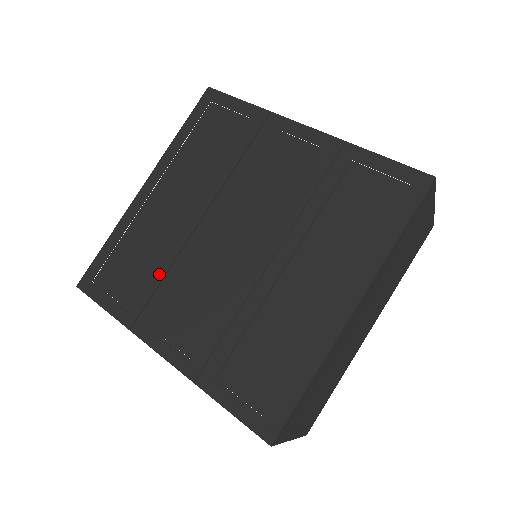
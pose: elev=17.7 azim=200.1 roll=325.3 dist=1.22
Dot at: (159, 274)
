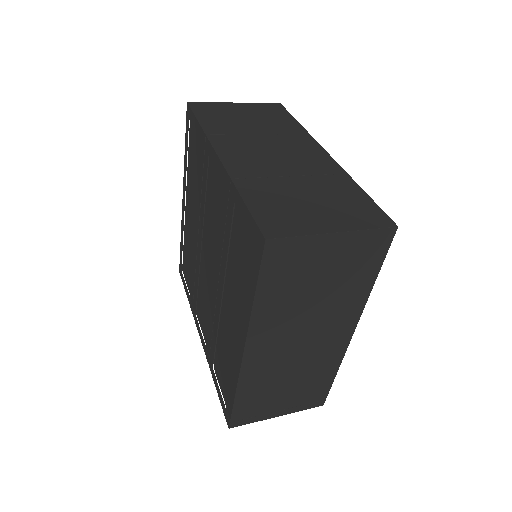
Dot at: (193, 277)
